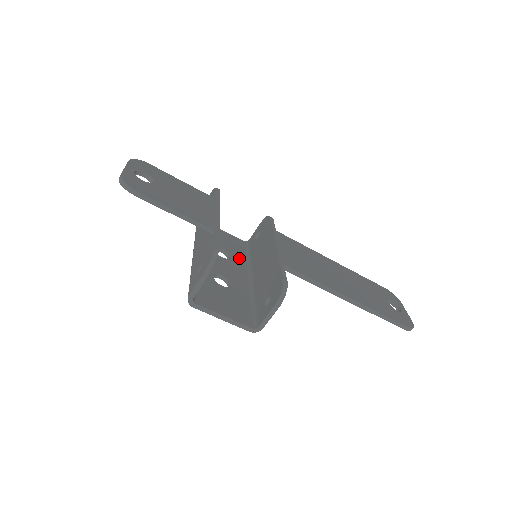
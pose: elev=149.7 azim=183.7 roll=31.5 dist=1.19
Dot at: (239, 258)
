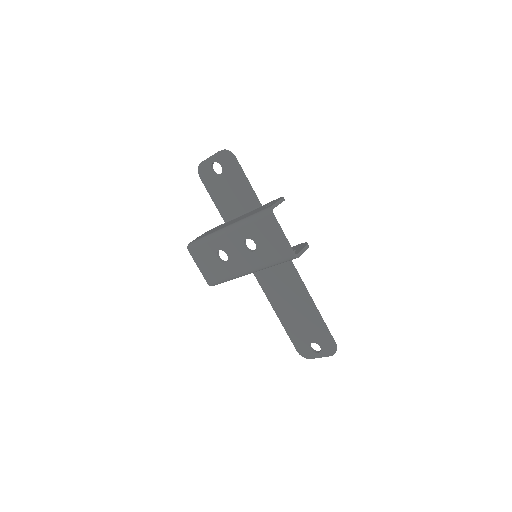
Dot at: (228, 269)
